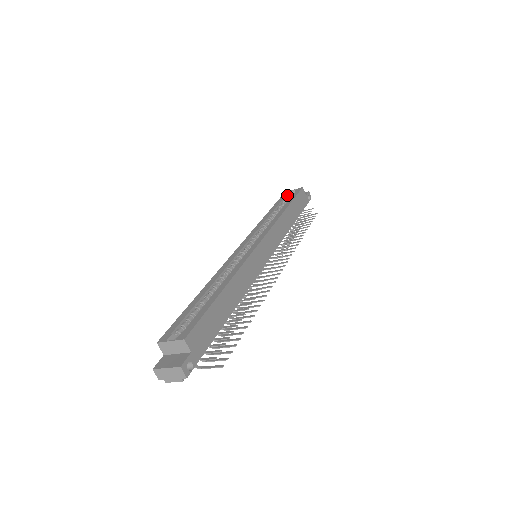
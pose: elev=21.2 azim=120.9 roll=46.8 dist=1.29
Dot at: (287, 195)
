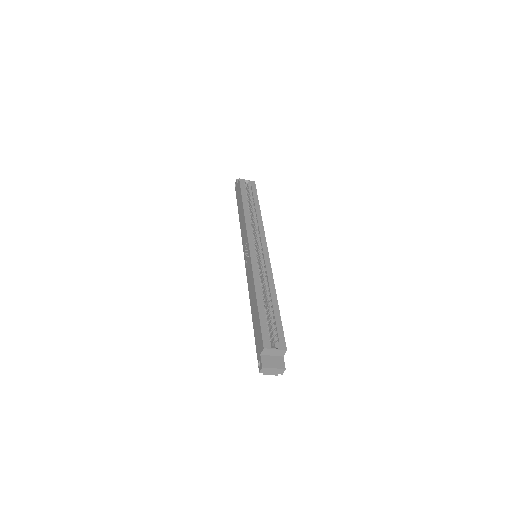
Dot at: (244, 184)
